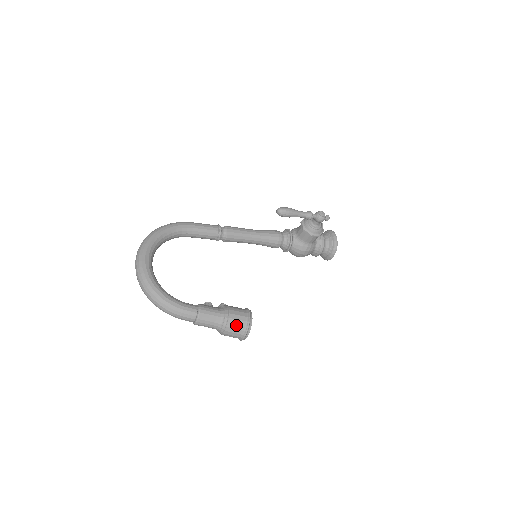
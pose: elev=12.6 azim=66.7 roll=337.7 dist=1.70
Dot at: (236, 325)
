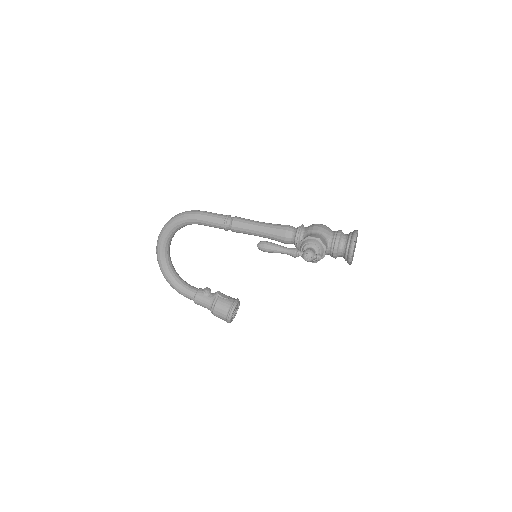
Dot at: (219, 317)
